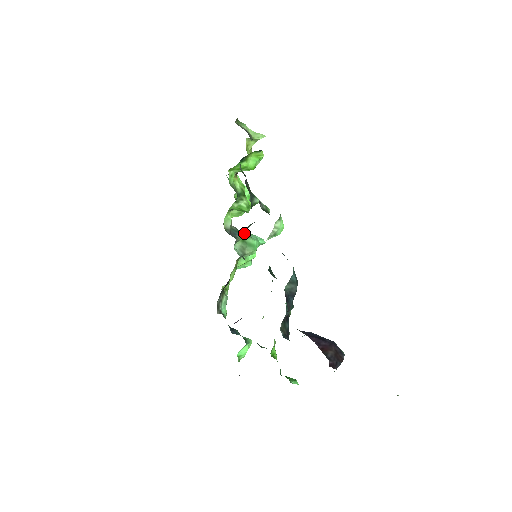
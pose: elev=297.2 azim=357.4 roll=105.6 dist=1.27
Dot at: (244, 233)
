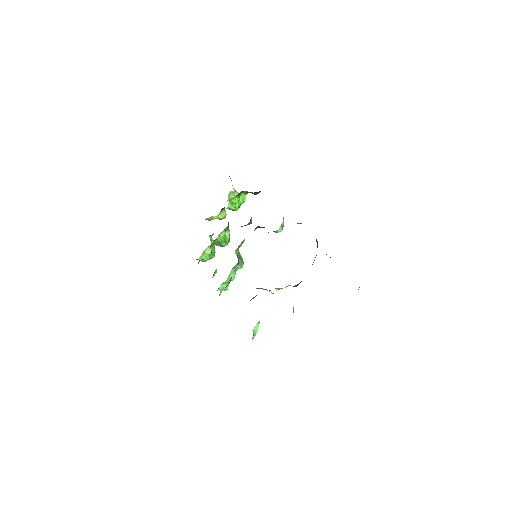
Dot at: occluded
